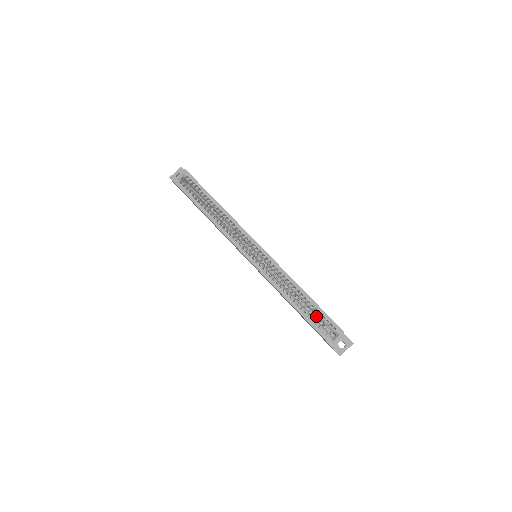
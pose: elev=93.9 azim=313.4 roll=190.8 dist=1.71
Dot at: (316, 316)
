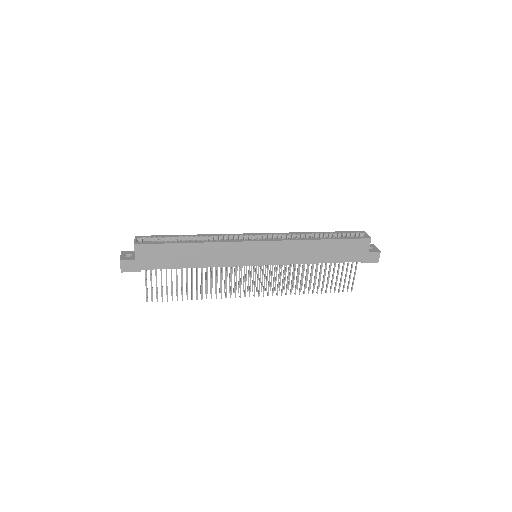
Dot at: occluded
